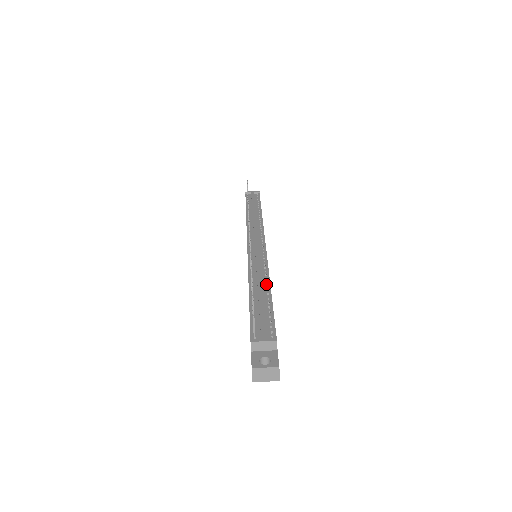
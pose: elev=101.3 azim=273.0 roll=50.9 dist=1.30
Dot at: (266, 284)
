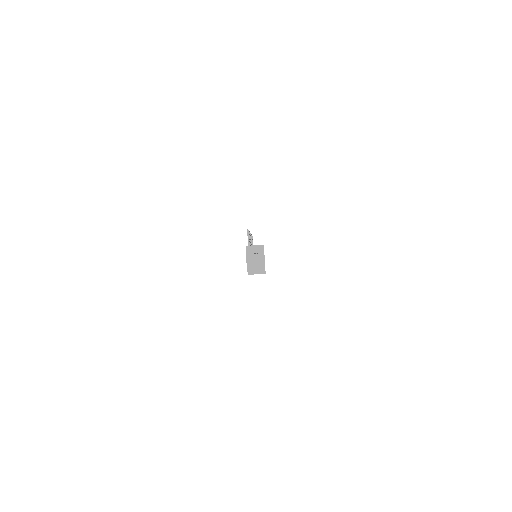
Dot at: occluded
